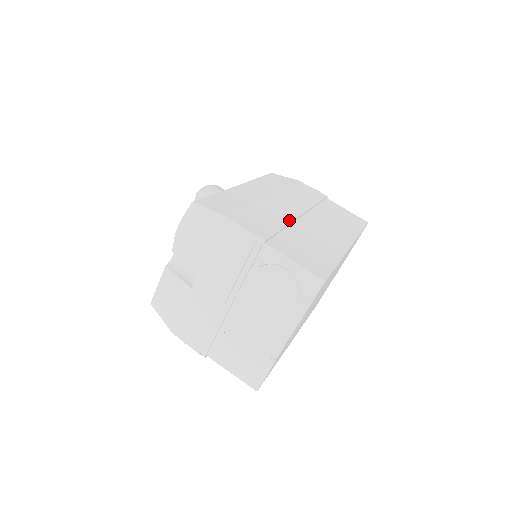
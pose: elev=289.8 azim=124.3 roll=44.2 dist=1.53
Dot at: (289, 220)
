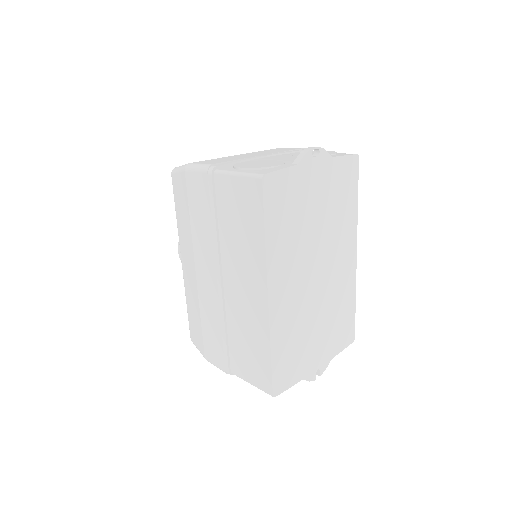
Dot at: occluded
